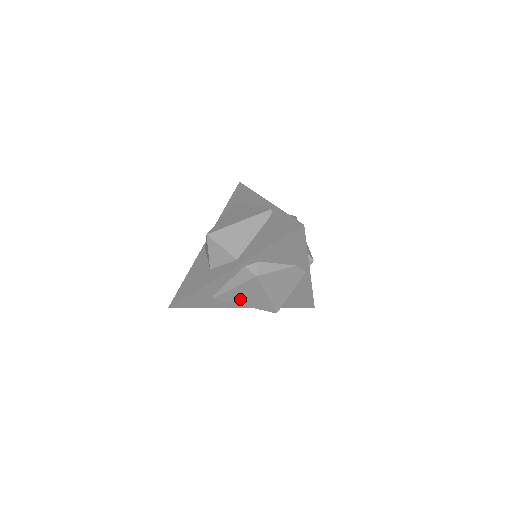
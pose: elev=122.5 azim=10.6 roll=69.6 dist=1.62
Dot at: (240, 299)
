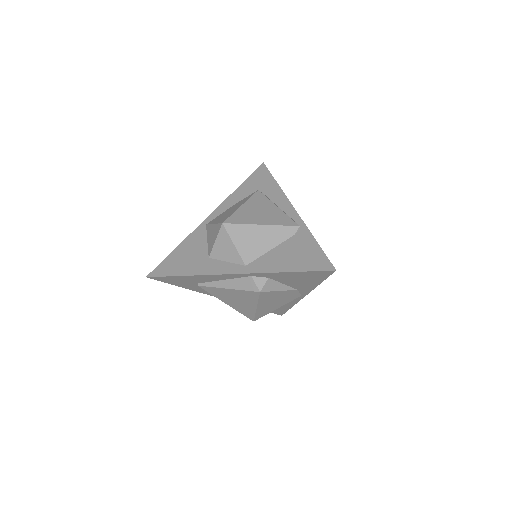
Dot at: (226, 298)
